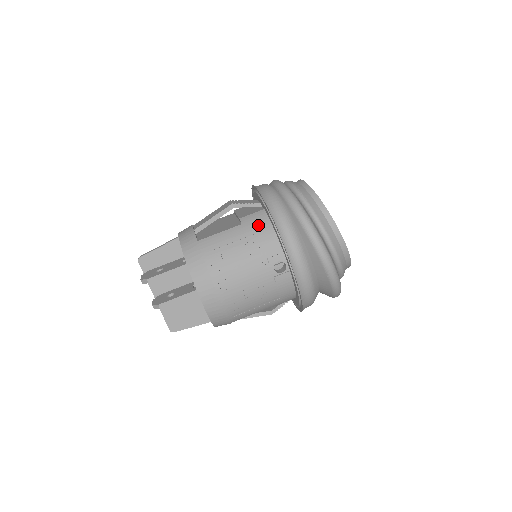
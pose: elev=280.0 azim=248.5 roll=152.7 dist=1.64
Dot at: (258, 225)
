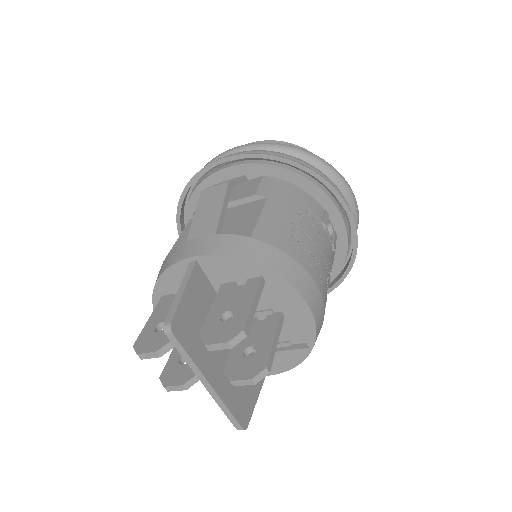
Dot at: (284, 190)
